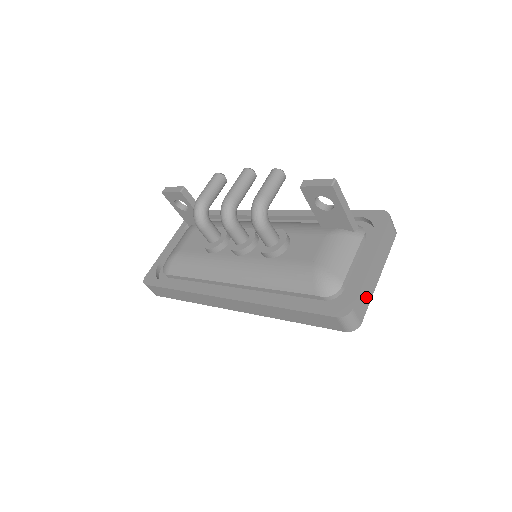
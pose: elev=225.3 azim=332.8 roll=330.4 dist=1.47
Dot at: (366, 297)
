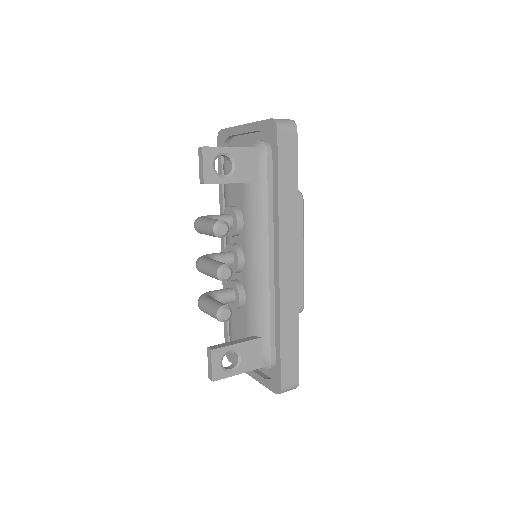
Dot at: occluded
